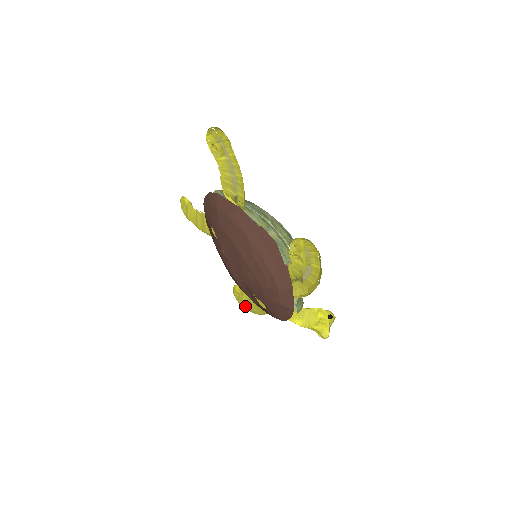
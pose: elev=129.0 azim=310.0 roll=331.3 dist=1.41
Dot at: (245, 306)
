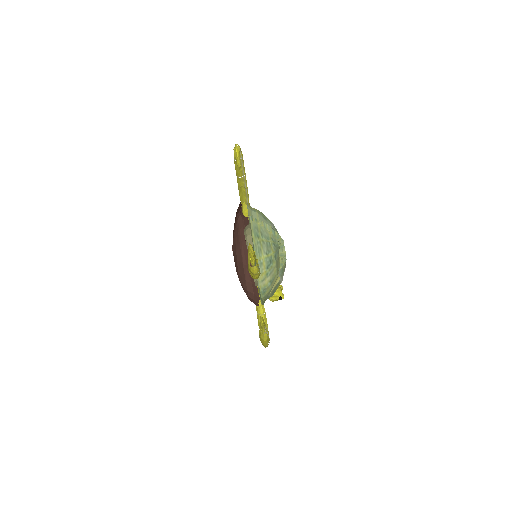
Dot at: occluded
